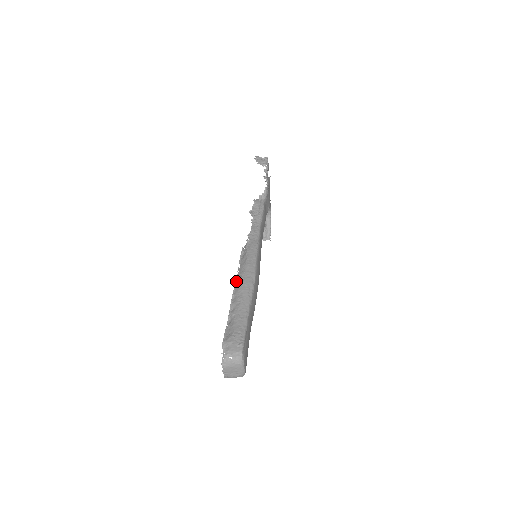
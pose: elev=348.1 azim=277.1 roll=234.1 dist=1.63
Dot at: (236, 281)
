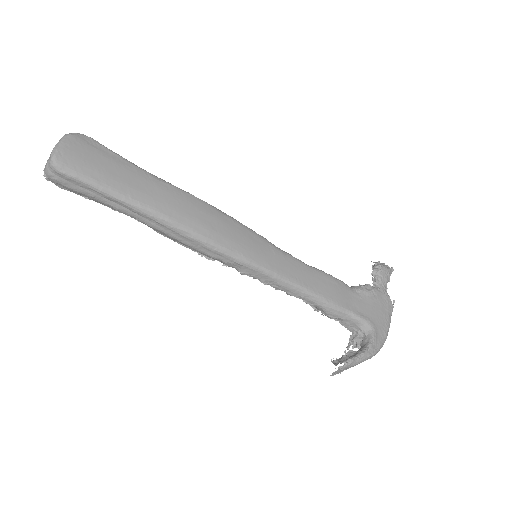
Dot at: occluded
